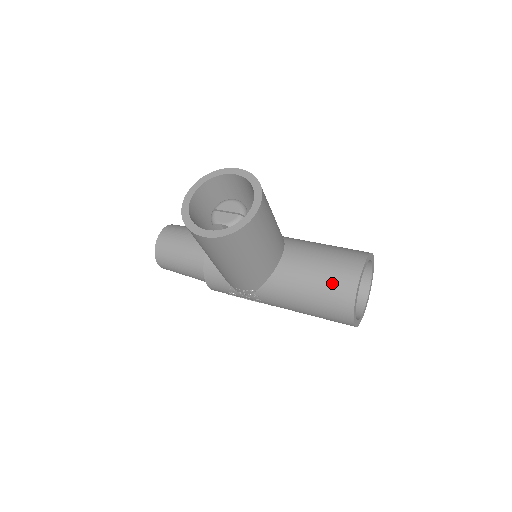
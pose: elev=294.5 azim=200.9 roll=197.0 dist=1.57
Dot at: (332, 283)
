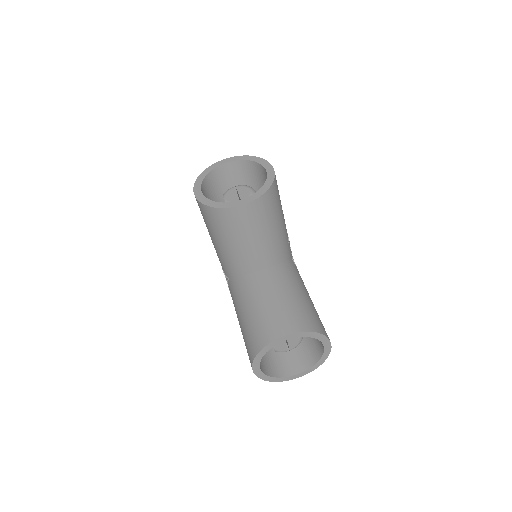
Dot at: (262, 321)
